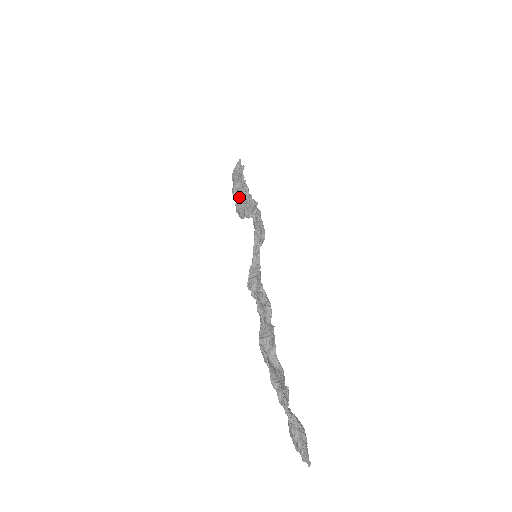
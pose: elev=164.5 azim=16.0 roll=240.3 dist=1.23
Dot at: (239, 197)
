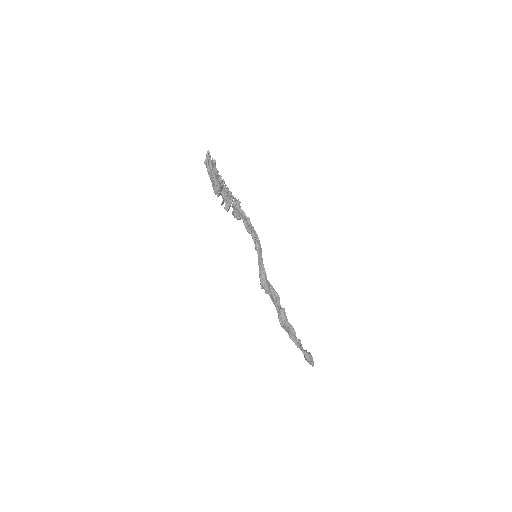
Dot at: (220, 193)
